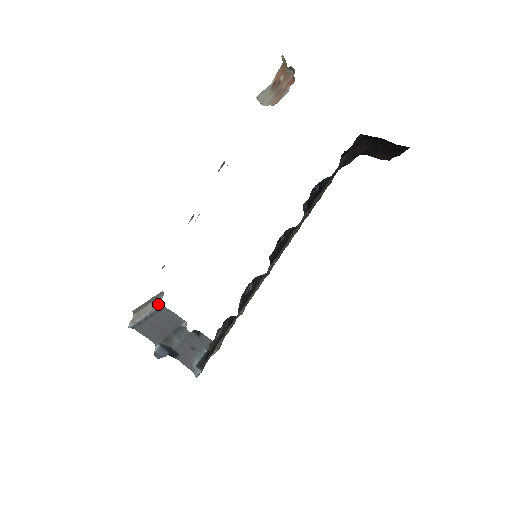
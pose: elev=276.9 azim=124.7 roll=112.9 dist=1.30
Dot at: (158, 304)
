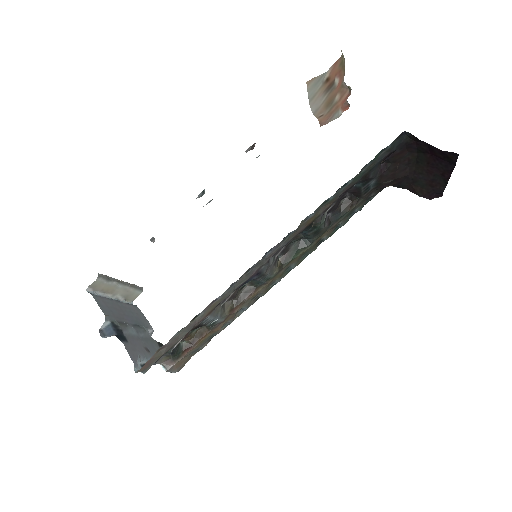
Dot at: (132, 301)
